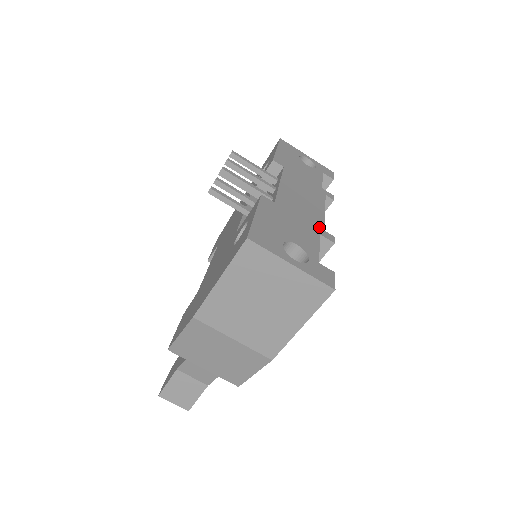
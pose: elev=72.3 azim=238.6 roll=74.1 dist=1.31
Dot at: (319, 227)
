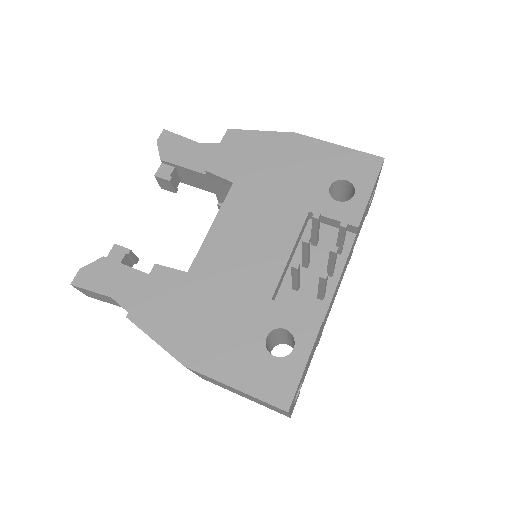
Dot at: (322, 331)
